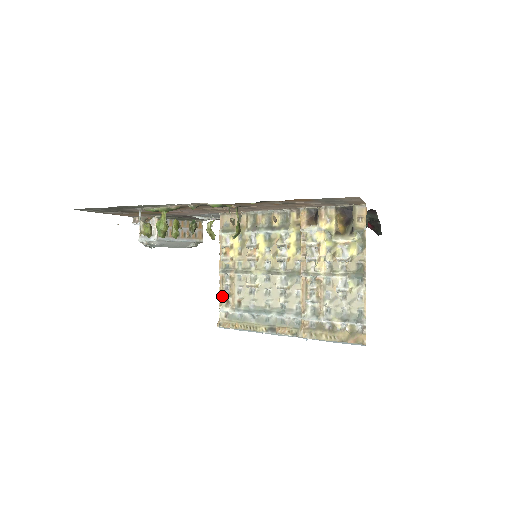
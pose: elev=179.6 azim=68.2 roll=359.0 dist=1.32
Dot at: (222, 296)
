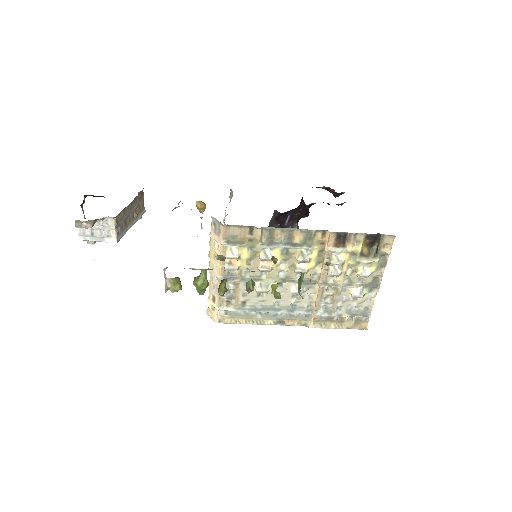
Dot at: (223, 298)
